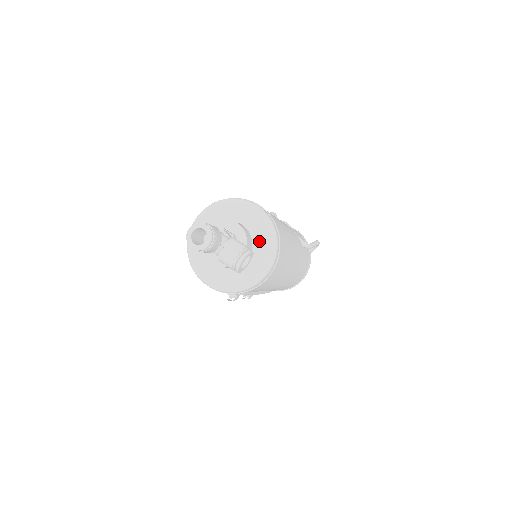
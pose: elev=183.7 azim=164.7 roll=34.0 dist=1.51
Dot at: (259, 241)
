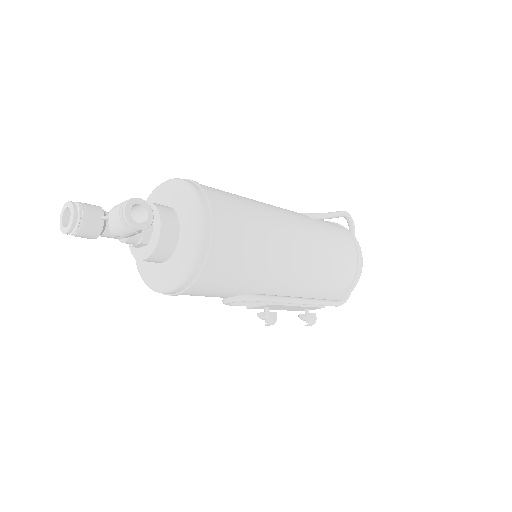
Dot at: (179, 204)
